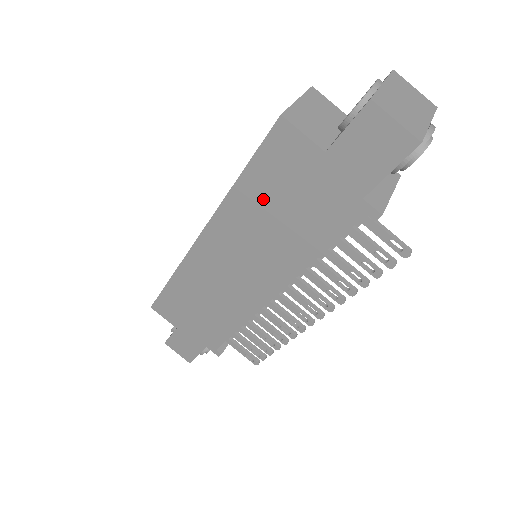
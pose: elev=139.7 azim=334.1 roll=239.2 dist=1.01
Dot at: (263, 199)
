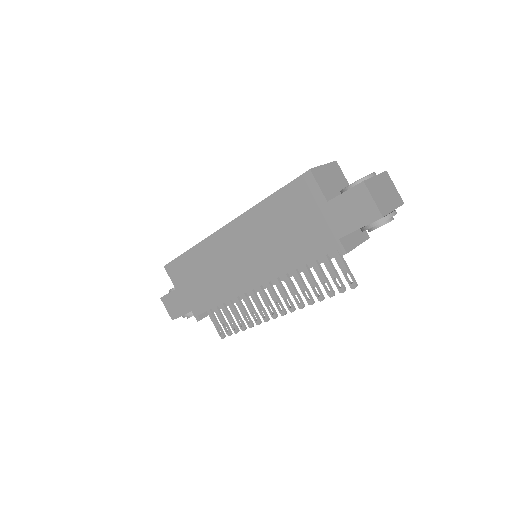
Dot at: (278, 216)
